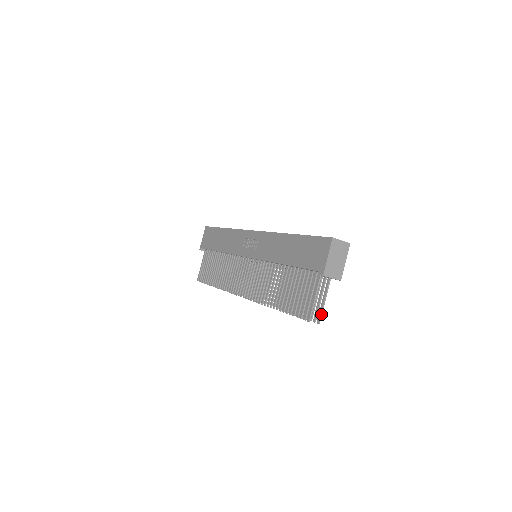
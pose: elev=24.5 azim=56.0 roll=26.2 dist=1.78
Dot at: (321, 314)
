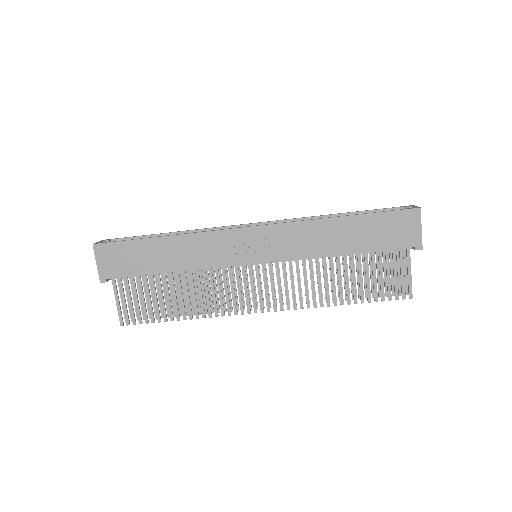
Dot at: occluded
